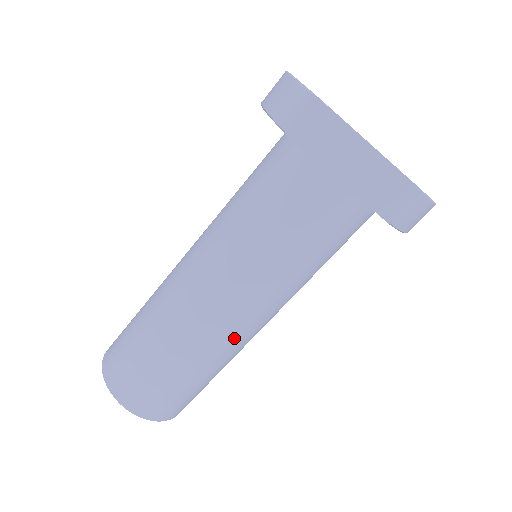
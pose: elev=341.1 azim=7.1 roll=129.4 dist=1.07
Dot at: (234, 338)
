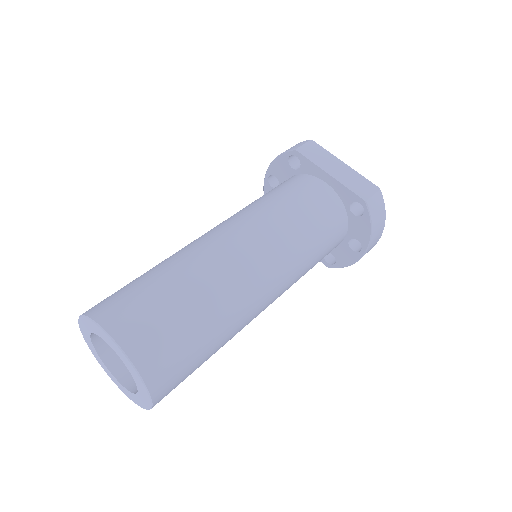
Dot at: (245, 281)
